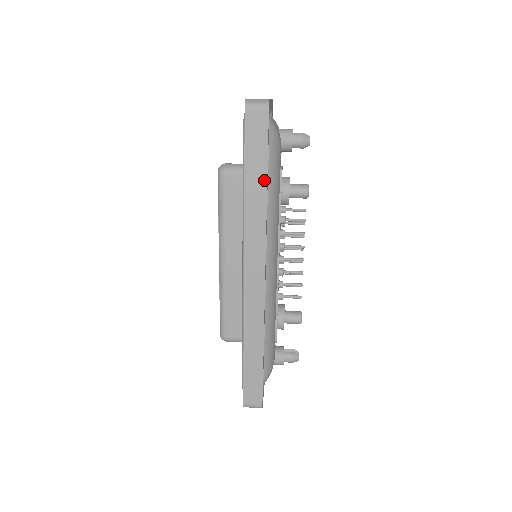
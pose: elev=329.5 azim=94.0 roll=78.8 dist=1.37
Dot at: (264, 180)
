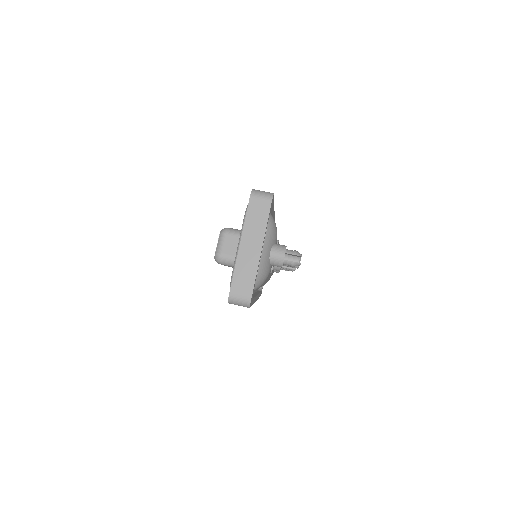
Dot at: occluded
